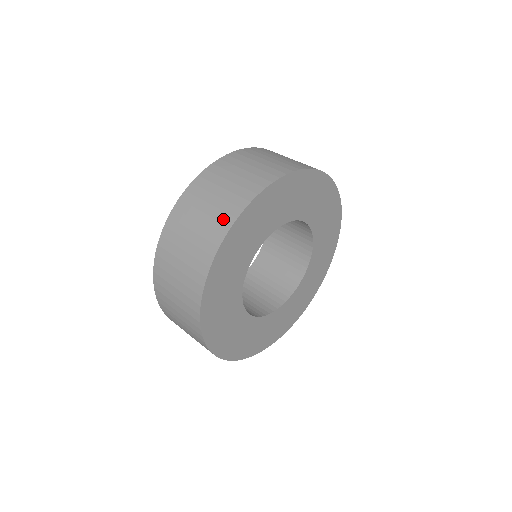
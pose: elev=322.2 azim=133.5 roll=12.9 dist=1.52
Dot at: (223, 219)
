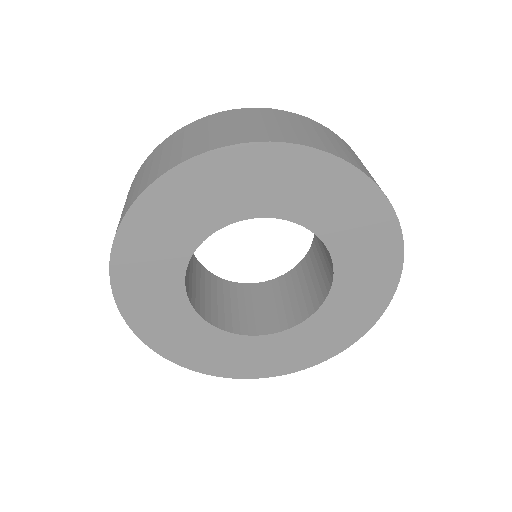
Dot at: (126, 207)
